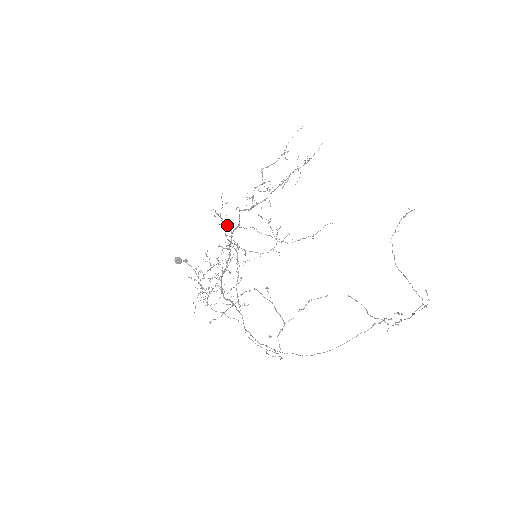
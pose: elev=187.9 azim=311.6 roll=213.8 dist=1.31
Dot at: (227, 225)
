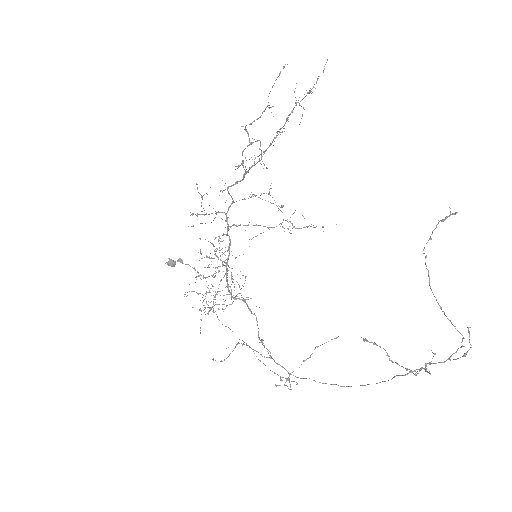
Dot at: occluded
